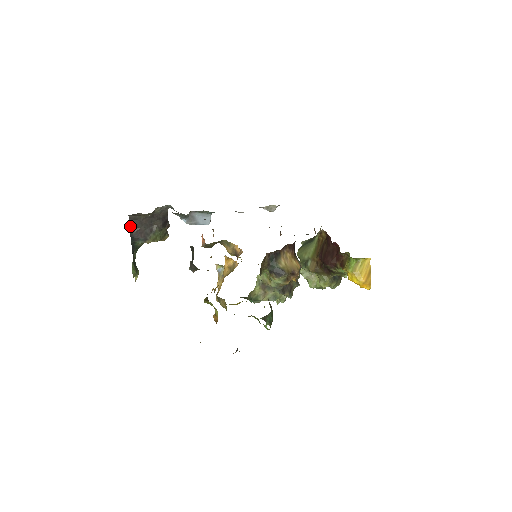
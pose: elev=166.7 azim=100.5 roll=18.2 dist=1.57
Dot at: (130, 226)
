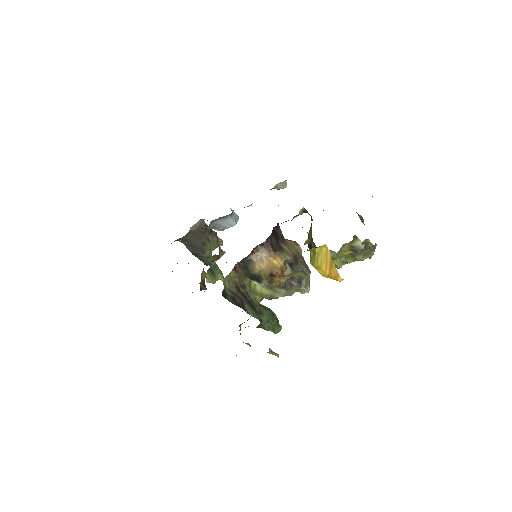
Dot at: (186, 247)
